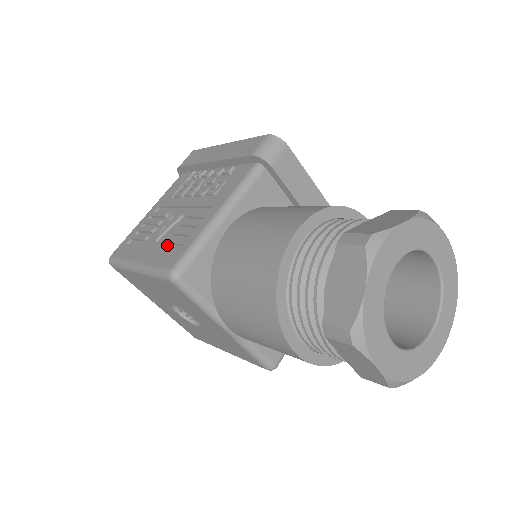
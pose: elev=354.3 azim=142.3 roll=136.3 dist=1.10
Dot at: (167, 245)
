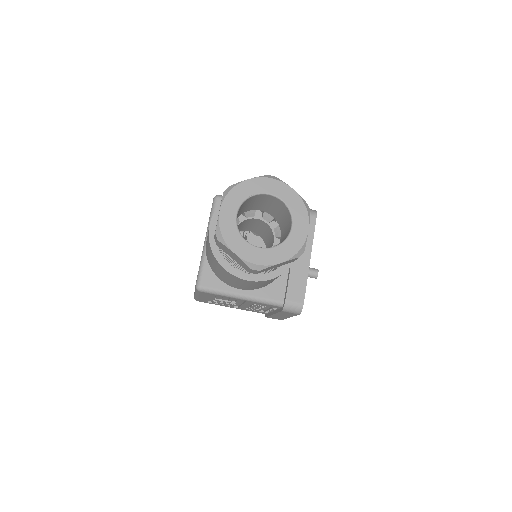
Dot at: occluded
